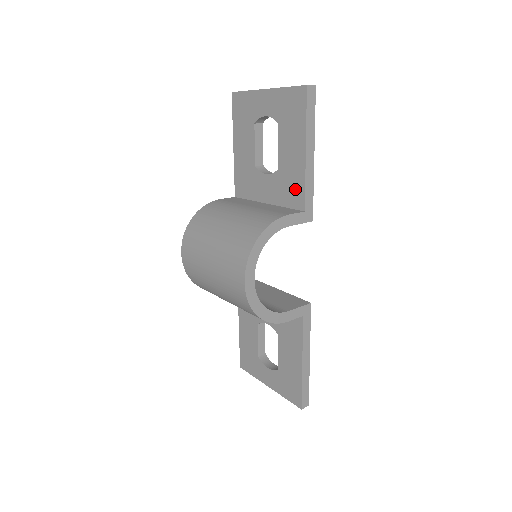
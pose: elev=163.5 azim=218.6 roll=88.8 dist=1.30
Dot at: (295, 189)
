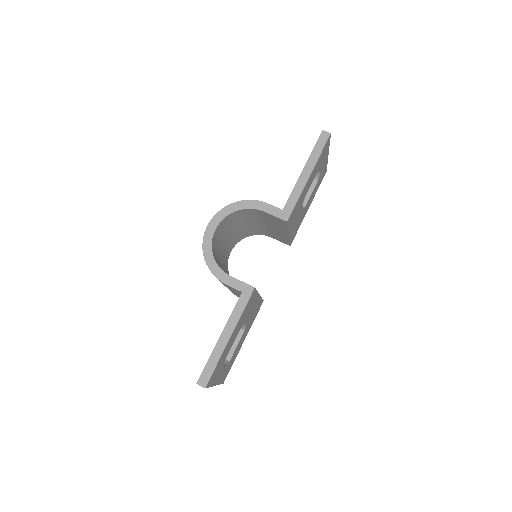
Dot at: occluded
